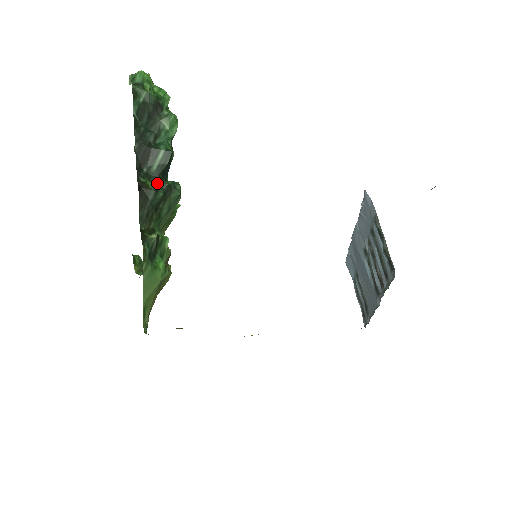
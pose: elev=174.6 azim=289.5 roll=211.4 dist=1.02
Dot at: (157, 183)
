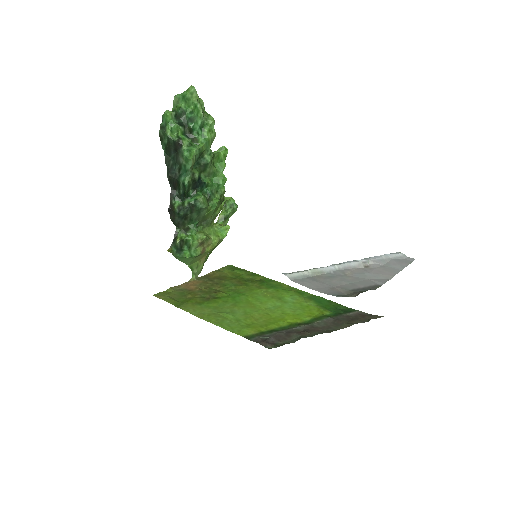
Dot at: (183, 203)
